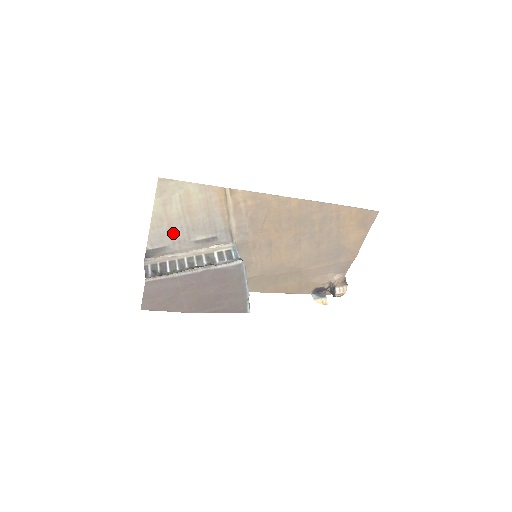
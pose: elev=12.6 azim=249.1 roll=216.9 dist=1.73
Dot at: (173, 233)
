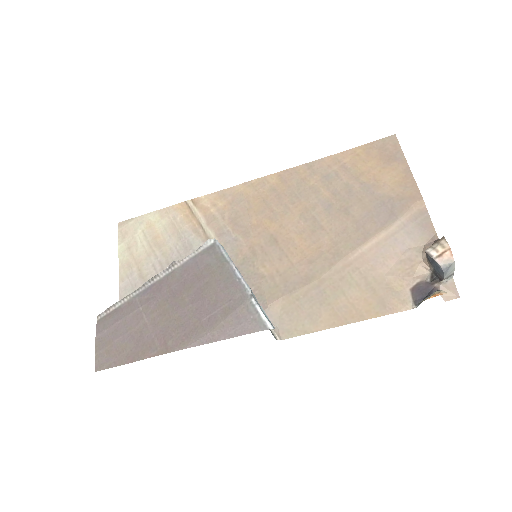
Dot at: (146, 277)
